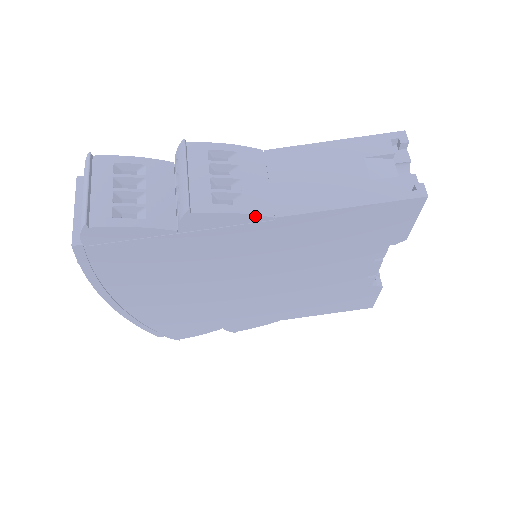
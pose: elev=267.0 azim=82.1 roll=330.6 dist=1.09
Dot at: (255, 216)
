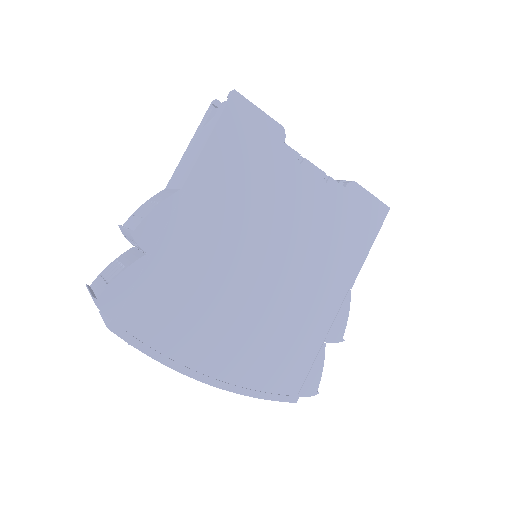
Dot at: (170, 199)
